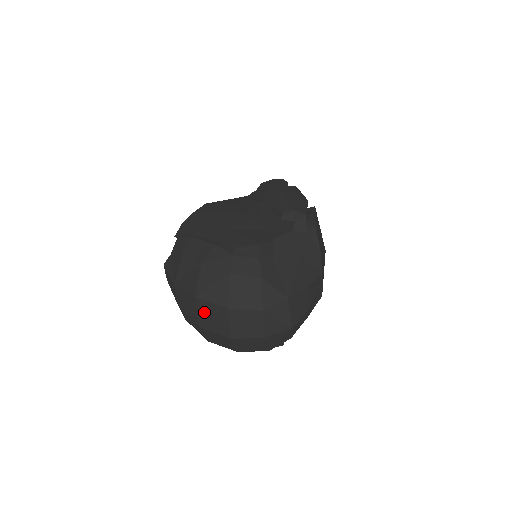
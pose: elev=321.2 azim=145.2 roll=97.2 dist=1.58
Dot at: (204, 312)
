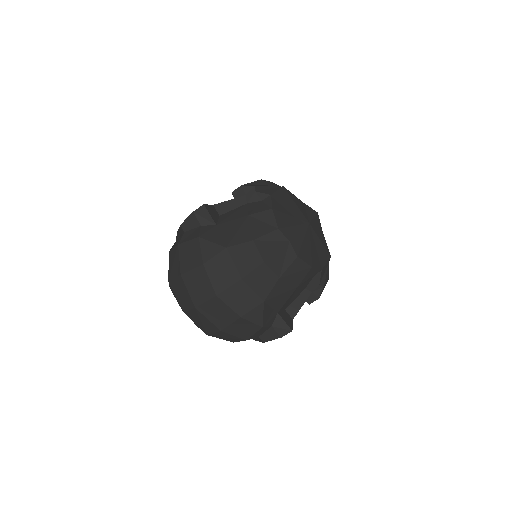
Dot at: (177, 293)
